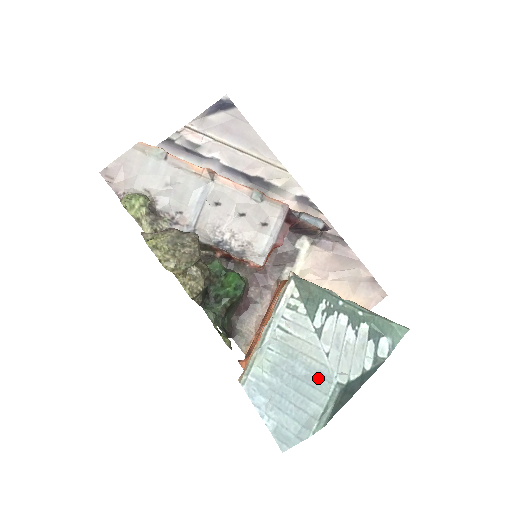
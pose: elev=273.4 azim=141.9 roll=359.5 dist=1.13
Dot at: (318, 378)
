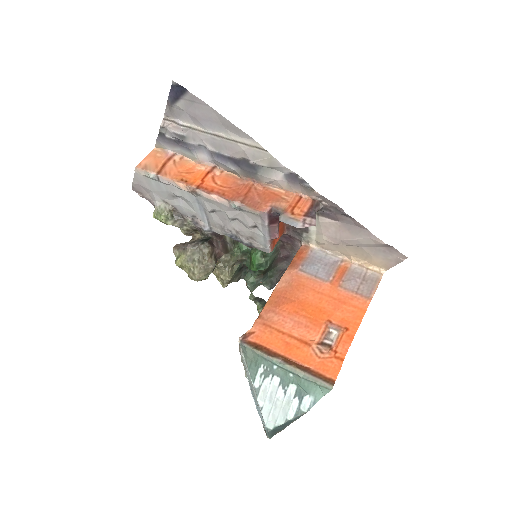
Dot at: (262, 416)
